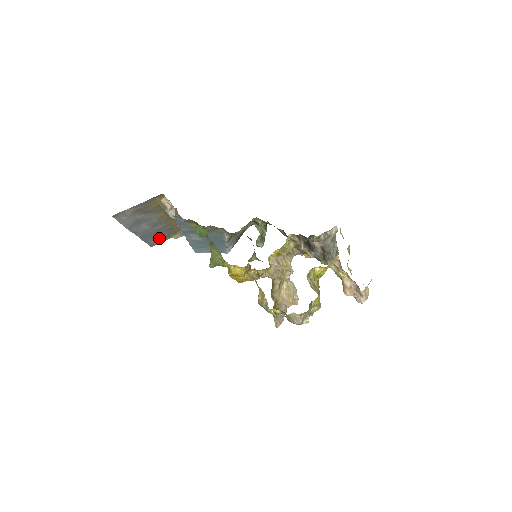
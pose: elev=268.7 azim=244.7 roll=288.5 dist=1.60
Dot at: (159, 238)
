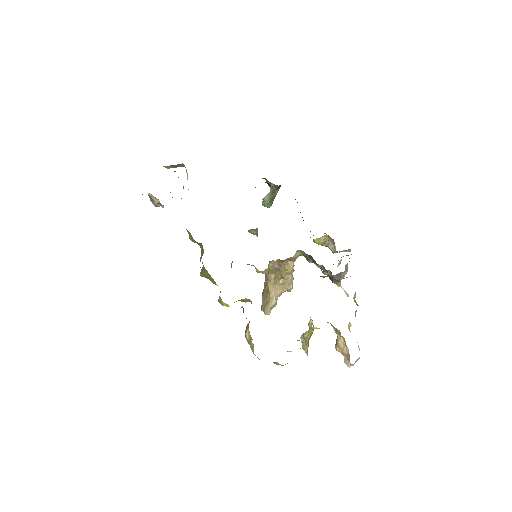
Dot at: occluded
